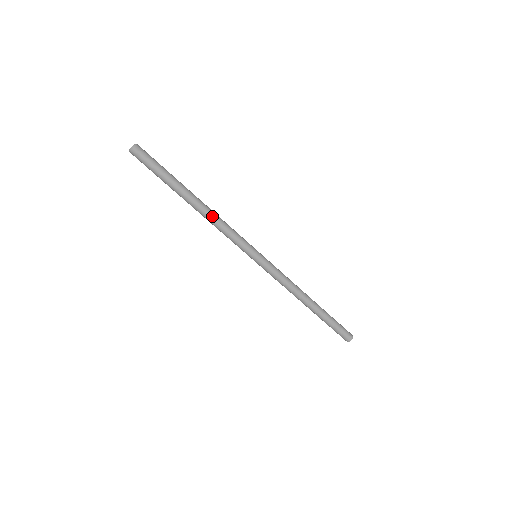
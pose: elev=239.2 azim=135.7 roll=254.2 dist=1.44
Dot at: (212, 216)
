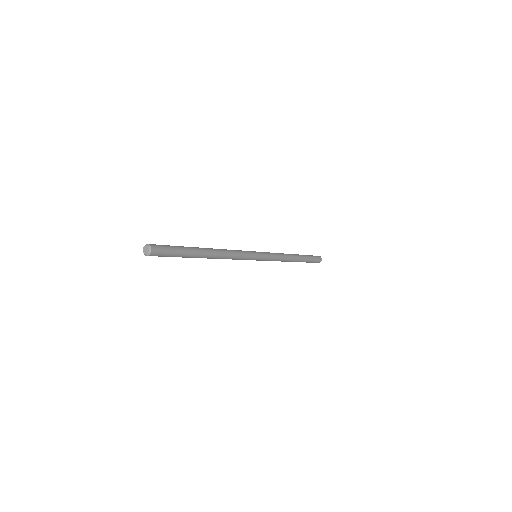
Dot at: (222, 258)
